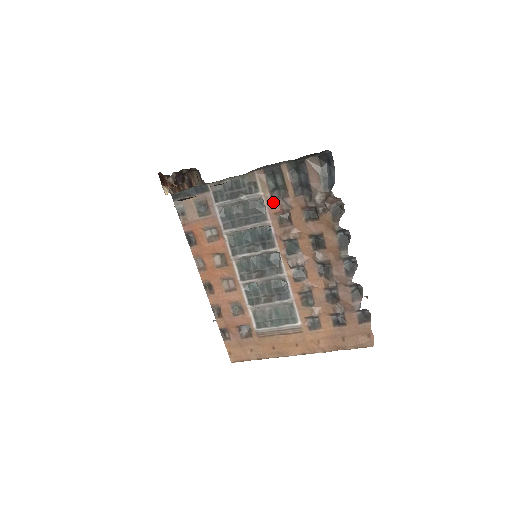
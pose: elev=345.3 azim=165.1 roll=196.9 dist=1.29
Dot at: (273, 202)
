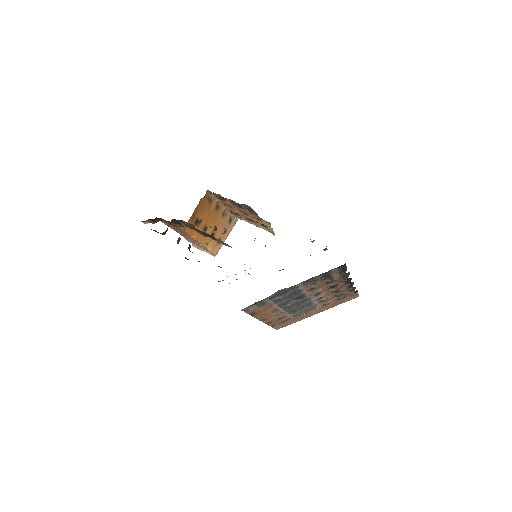
Dot at: (307, 287)
